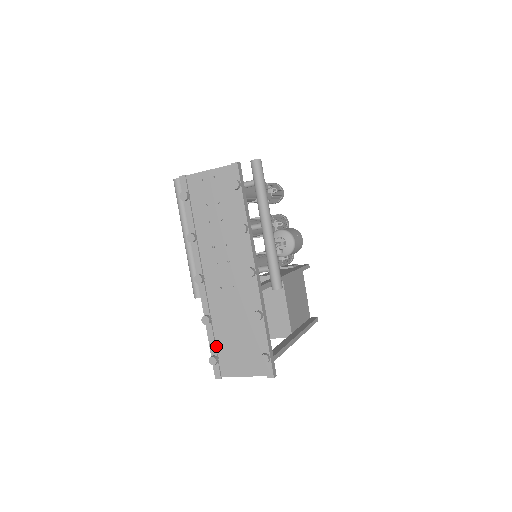
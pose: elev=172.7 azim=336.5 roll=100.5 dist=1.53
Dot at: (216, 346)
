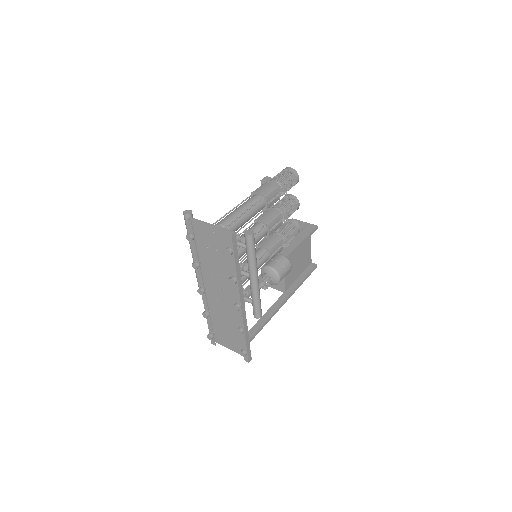
Dot at: (213, 326)
